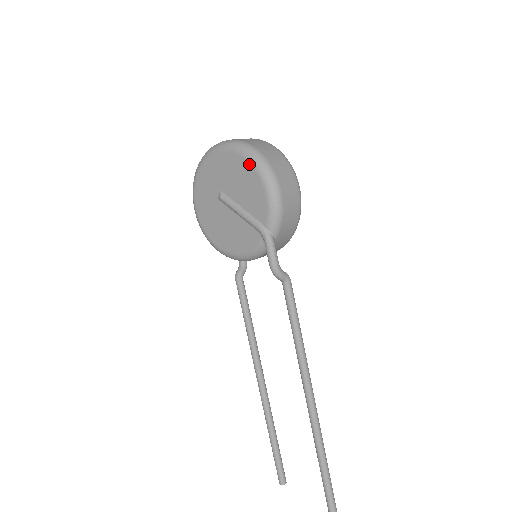
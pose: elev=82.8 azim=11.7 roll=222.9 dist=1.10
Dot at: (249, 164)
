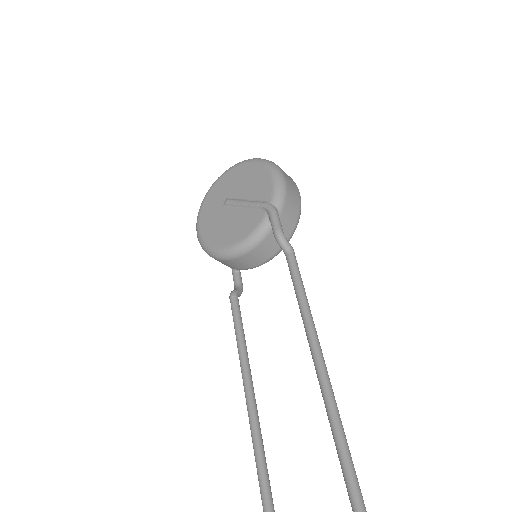
Dot at: (256, 164)
